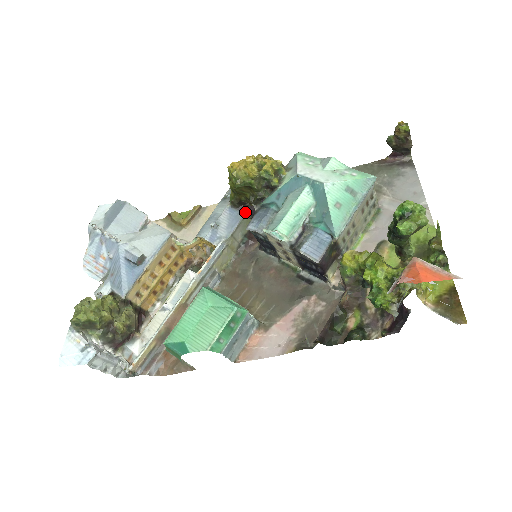
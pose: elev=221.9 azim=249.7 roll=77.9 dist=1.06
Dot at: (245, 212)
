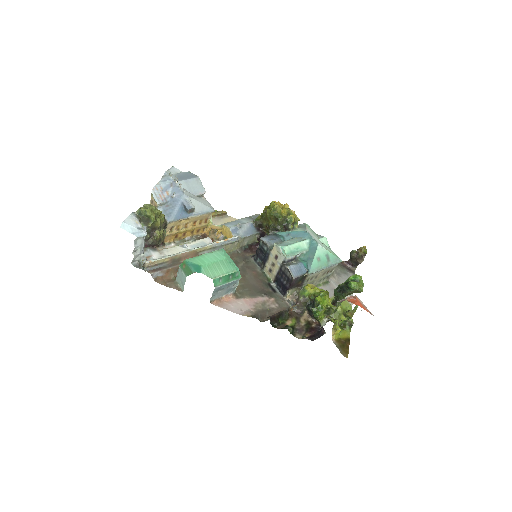
Dot at: (258, 232)
